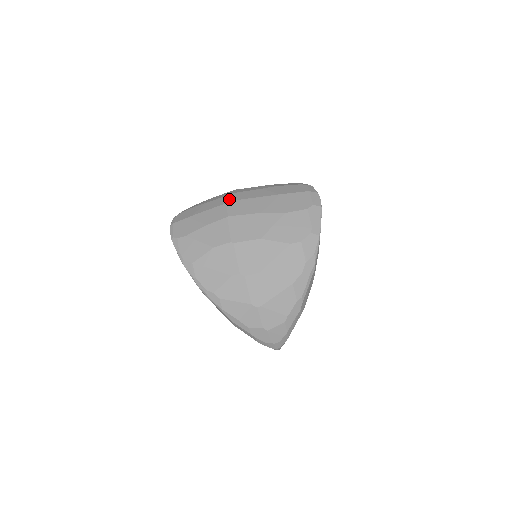
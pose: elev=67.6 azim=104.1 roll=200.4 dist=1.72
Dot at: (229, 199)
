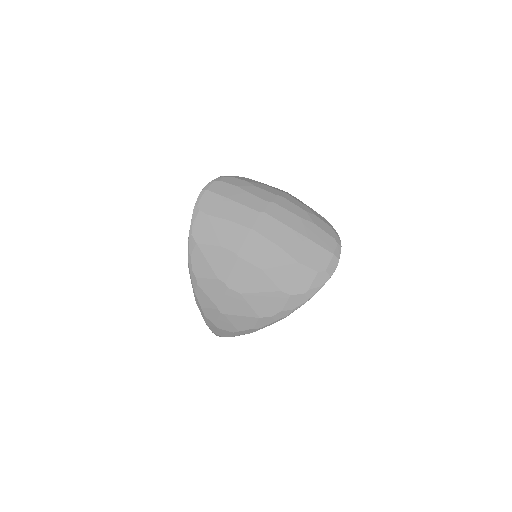
Dot at: (266, 209)
